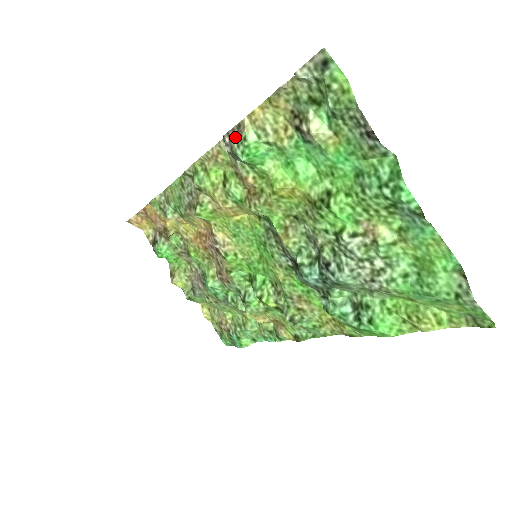
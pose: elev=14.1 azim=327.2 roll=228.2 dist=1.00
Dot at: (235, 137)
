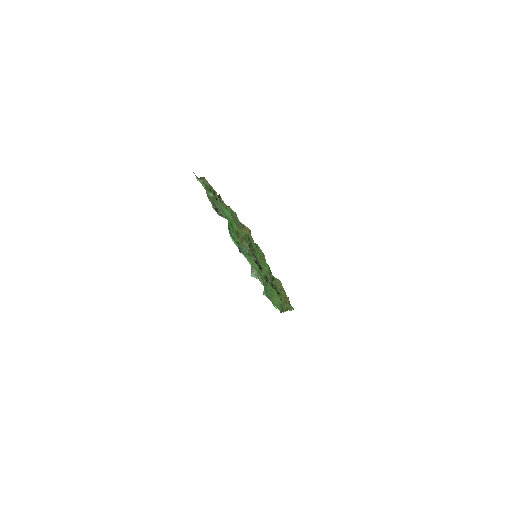
Dot at: occluded
